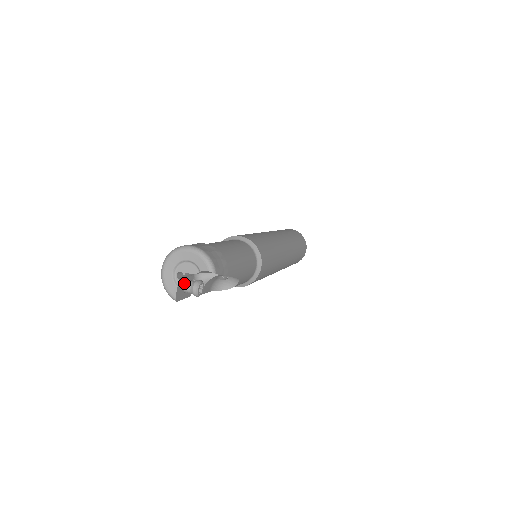
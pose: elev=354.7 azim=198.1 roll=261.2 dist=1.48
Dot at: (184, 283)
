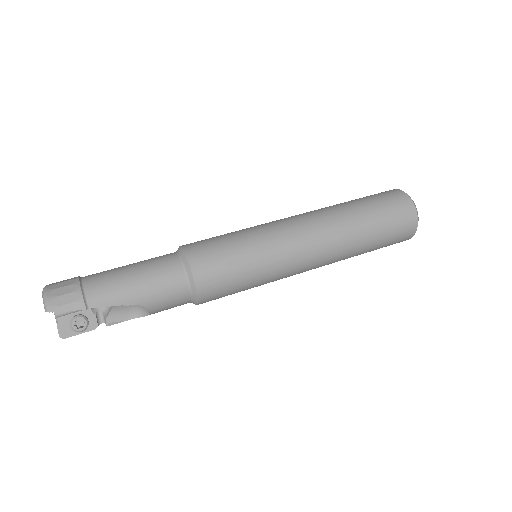
Dot at: occluded
